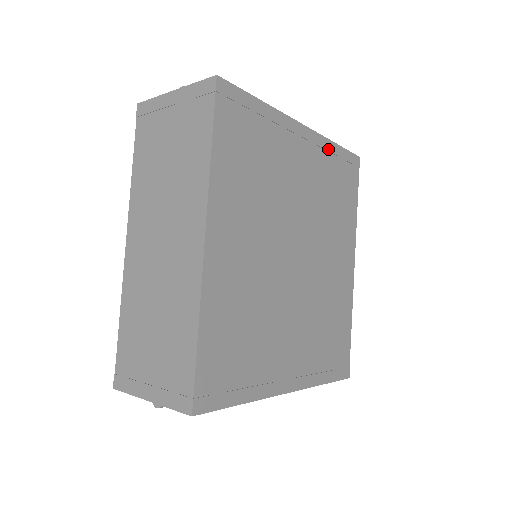
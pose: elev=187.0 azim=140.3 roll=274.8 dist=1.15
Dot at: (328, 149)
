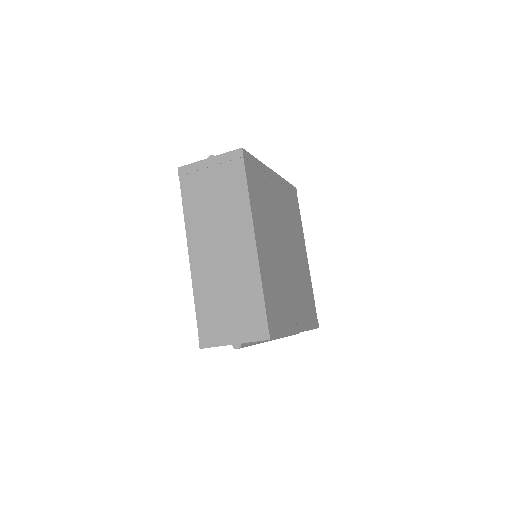
Dot at: (284, 184)
